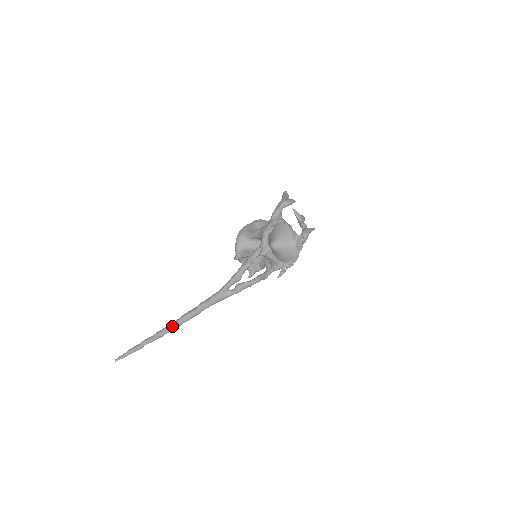
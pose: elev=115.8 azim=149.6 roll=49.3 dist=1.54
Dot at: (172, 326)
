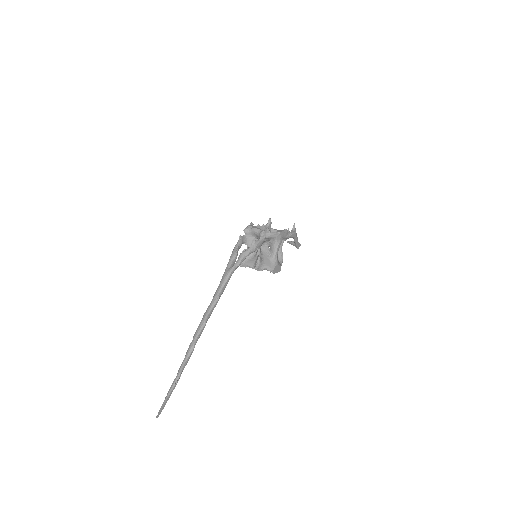
Dot at: (197, 329)
